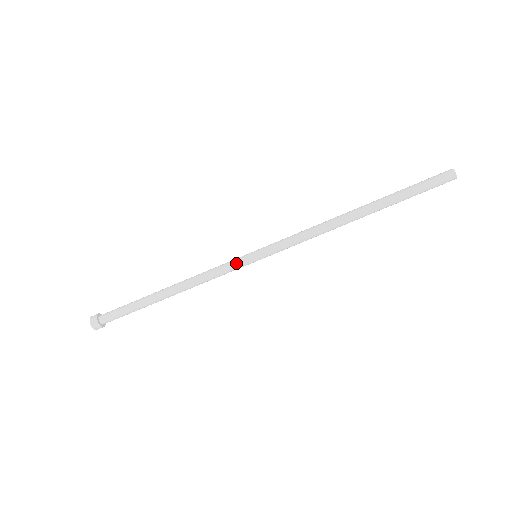
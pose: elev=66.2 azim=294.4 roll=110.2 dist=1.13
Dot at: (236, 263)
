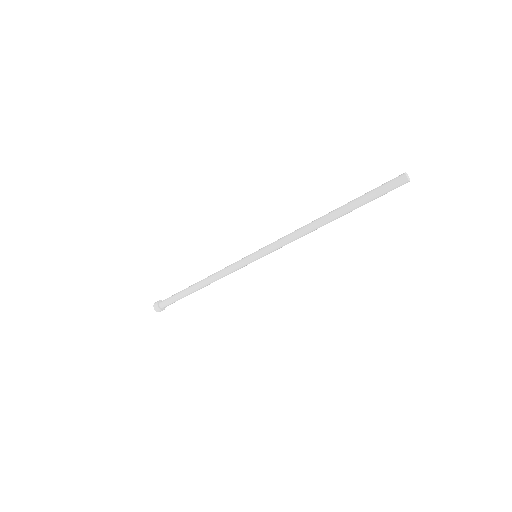
Dot at: (241, 262)
